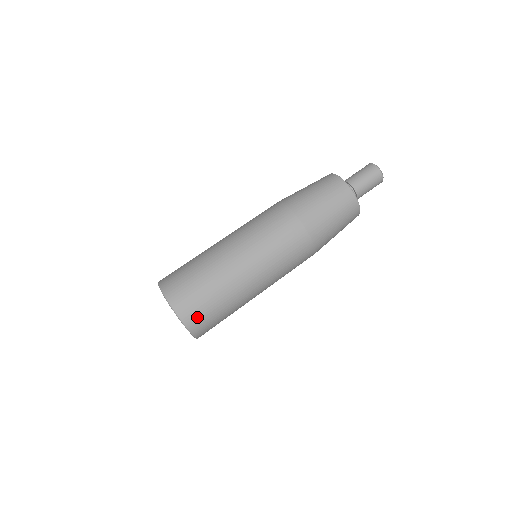
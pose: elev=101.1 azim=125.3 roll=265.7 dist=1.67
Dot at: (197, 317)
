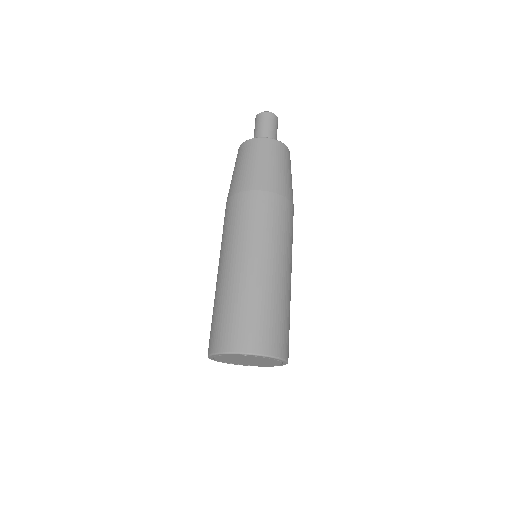
Dot at: (243, 336)
